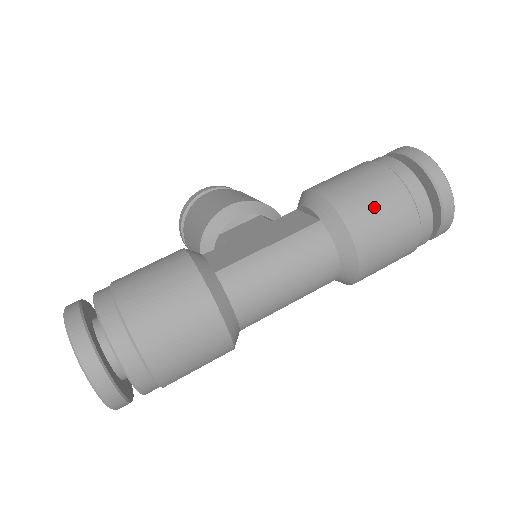
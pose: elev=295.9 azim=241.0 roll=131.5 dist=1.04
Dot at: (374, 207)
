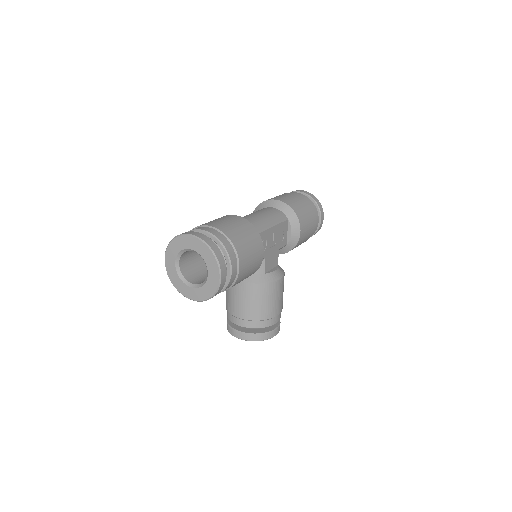
Dot at: occluded
